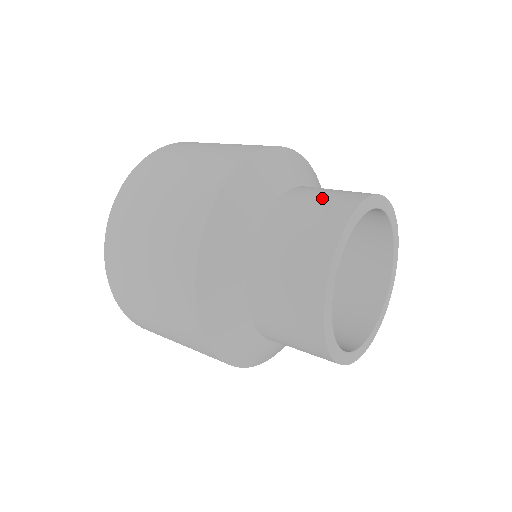
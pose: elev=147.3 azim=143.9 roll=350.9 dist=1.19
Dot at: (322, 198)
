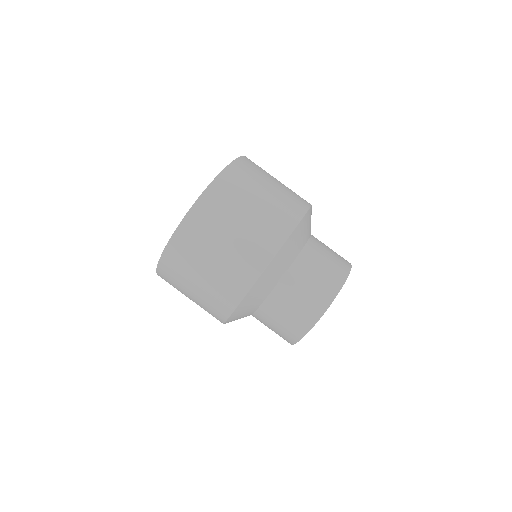
Dot at: (317, 278)
